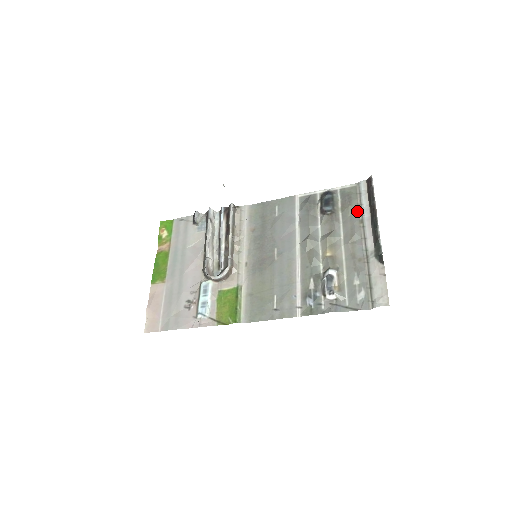
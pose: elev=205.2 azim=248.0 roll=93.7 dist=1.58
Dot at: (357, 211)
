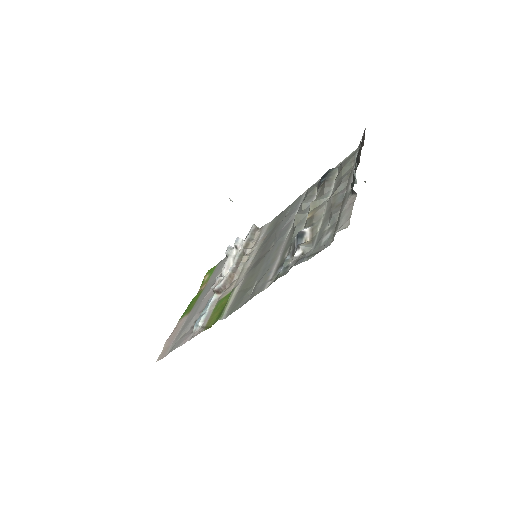
Dot at: (350, 168)
